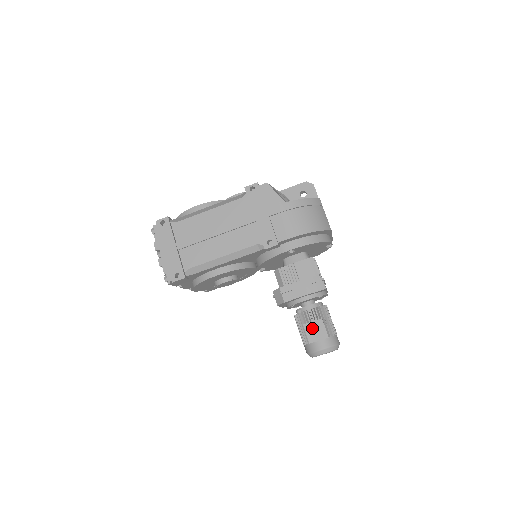
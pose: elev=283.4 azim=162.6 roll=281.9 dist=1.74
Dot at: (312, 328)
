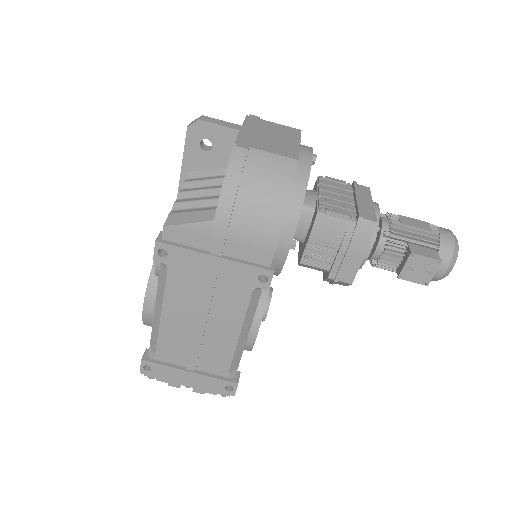
Dot at: (412, 272)
